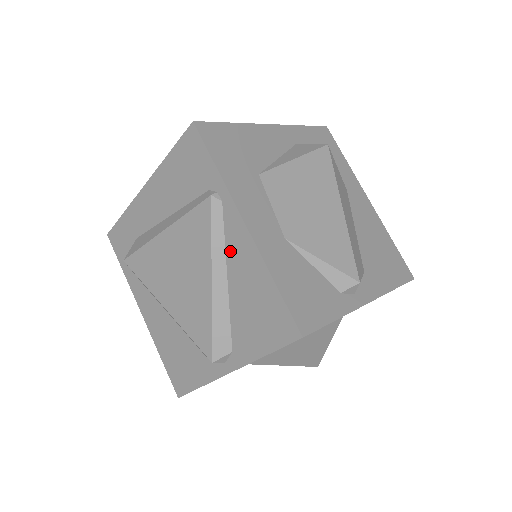
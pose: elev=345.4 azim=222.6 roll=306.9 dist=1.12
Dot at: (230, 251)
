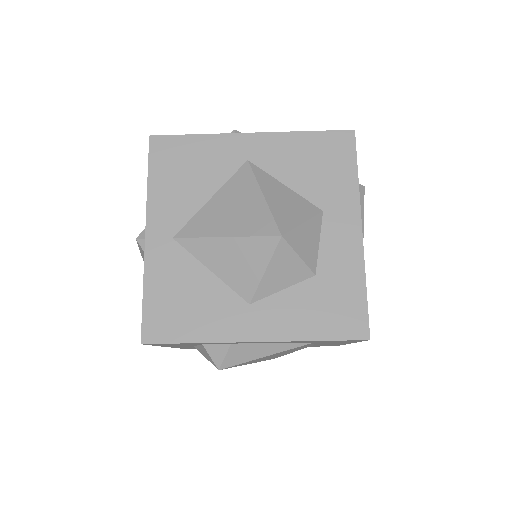
Dot at: occluded
